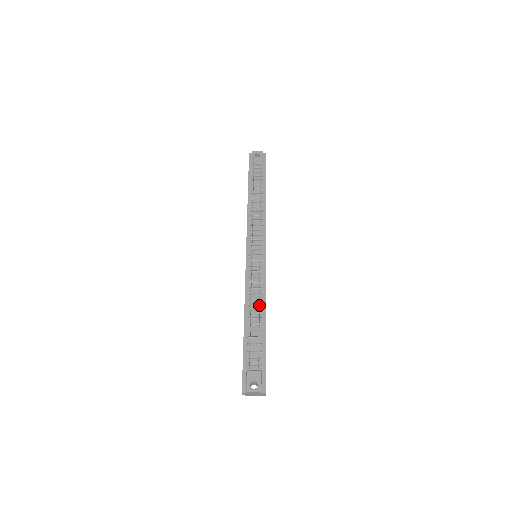
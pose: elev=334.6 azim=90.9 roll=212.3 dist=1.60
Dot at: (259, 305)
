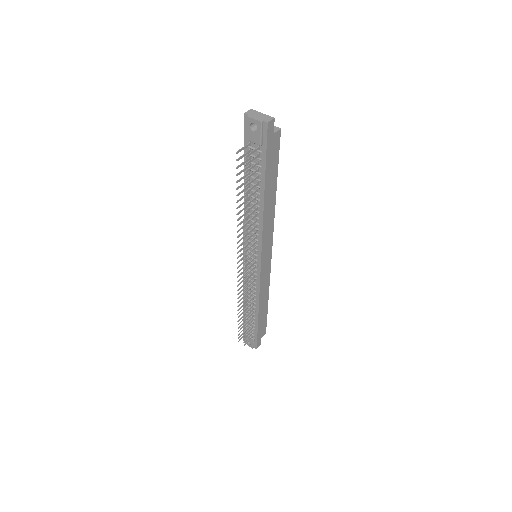
Dot at: occluded
